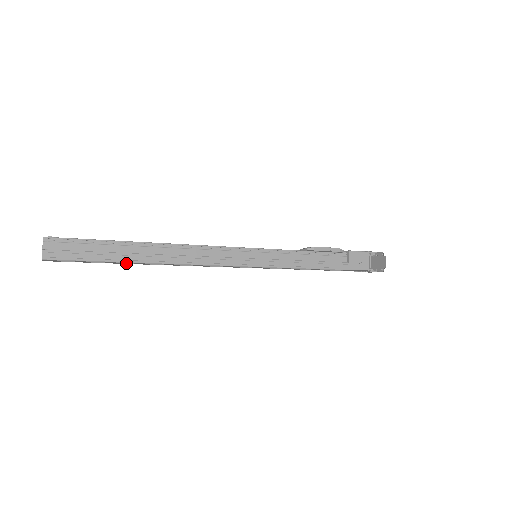
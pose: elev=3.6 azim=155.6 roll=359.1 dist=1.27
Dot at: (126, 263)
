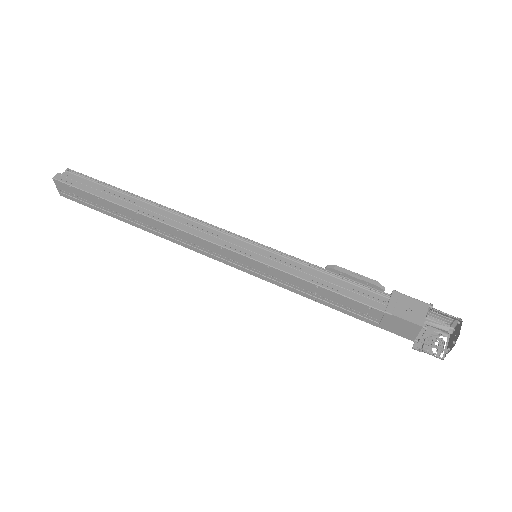
Dot at: (119, 216)
